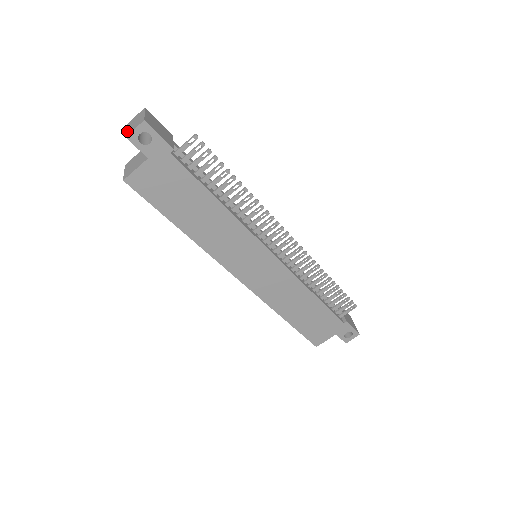
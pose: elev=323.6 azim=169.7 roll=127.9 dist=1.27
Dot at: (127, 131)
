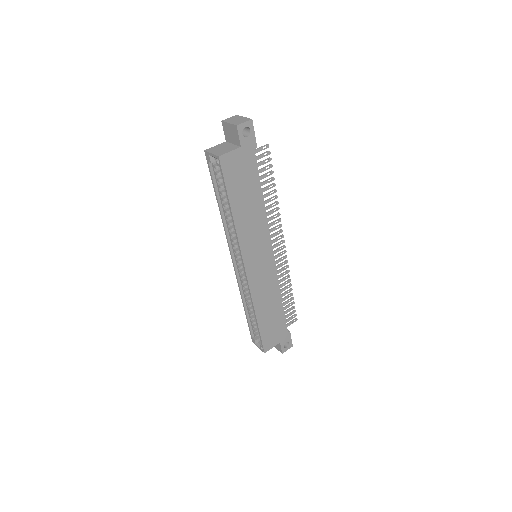
Dot at: (232, 123)
